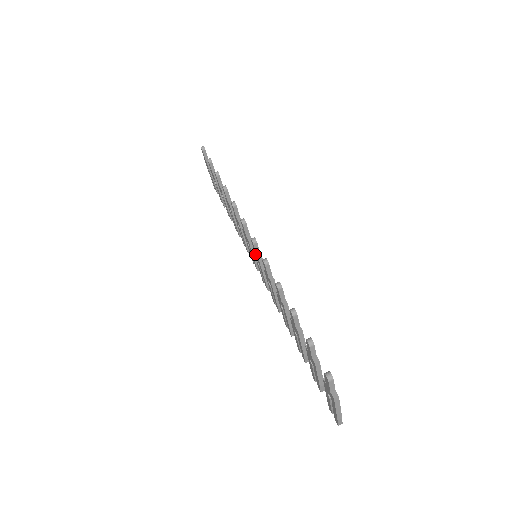
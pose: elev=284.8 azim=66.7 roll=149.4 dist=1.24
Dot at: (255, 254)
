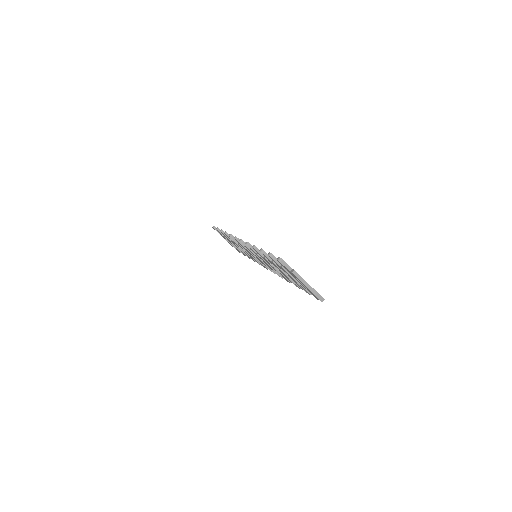
Dot at: (250, 251)
